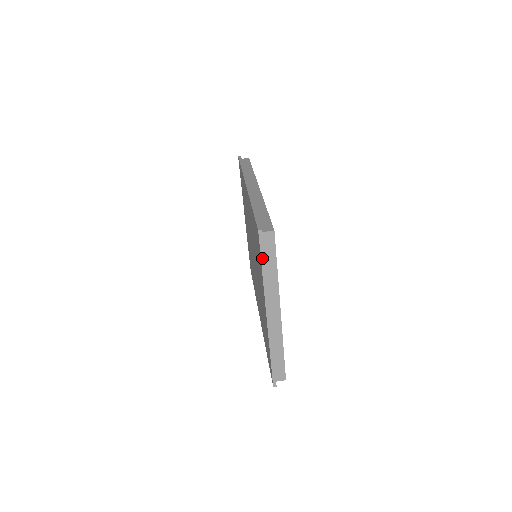
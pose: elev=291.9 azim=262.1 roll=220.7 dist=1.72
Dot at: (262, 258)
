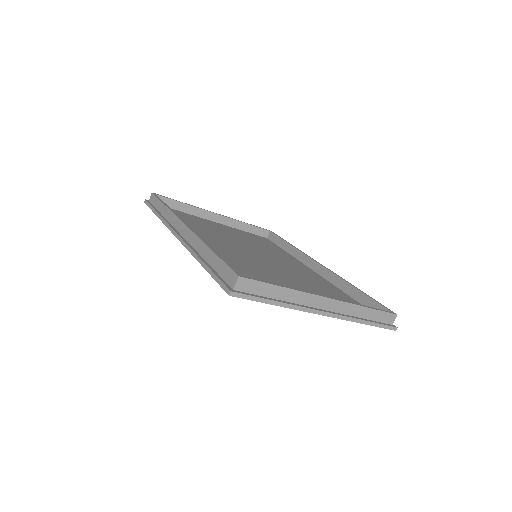
Dot at: (261, 301)
